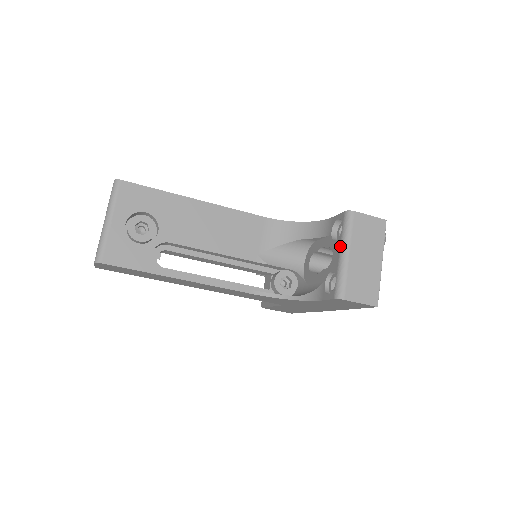
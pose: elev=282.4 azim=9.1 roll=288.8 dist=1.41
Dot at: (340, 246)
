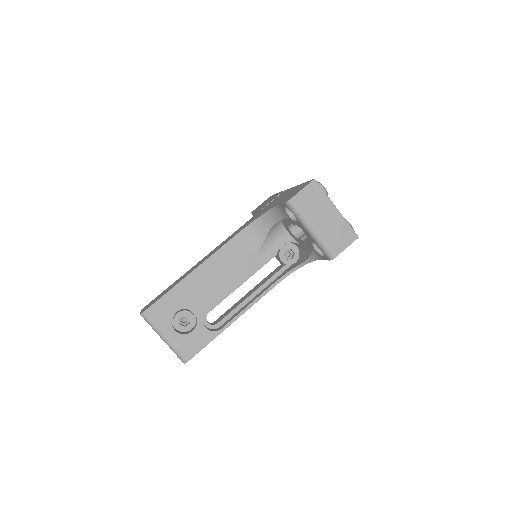
Dot at: (303, 227)
